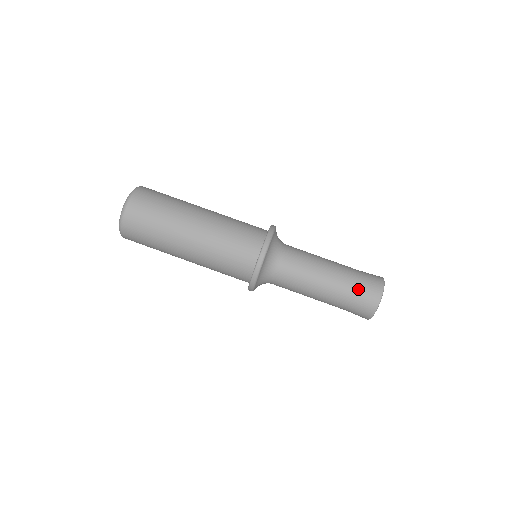
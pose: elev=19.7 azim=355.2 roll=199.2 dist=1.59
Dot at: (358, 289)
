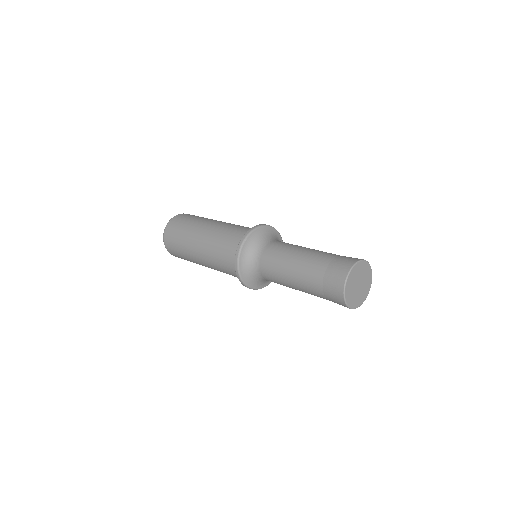
Dot at: (328, 264)
